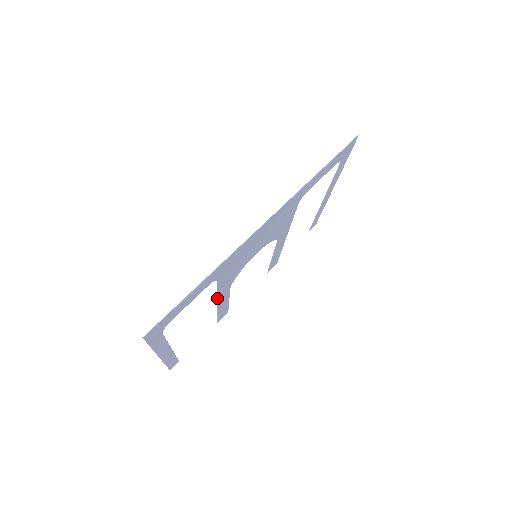
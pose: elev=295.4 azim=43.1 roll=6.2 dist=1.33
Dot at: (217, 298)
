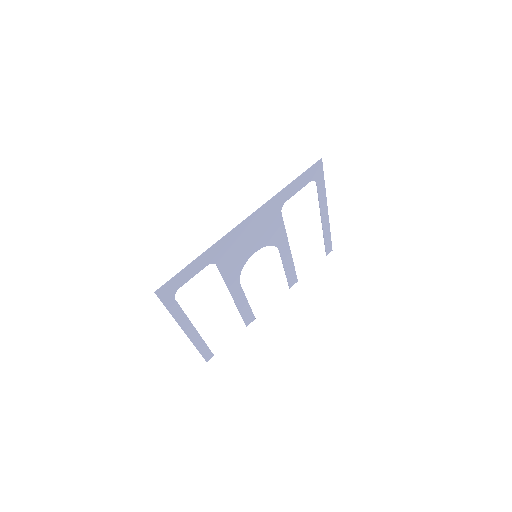
Dot at: (228, 289)
